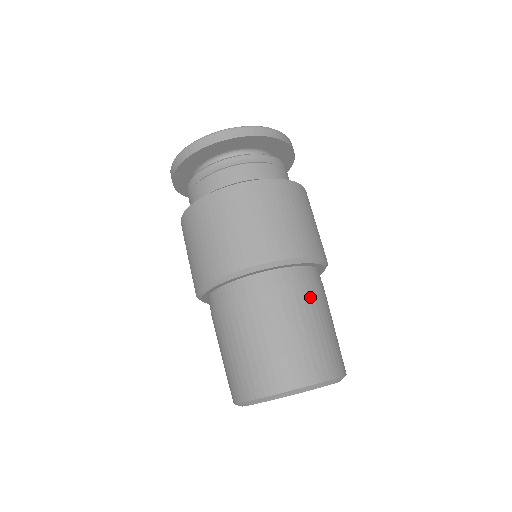
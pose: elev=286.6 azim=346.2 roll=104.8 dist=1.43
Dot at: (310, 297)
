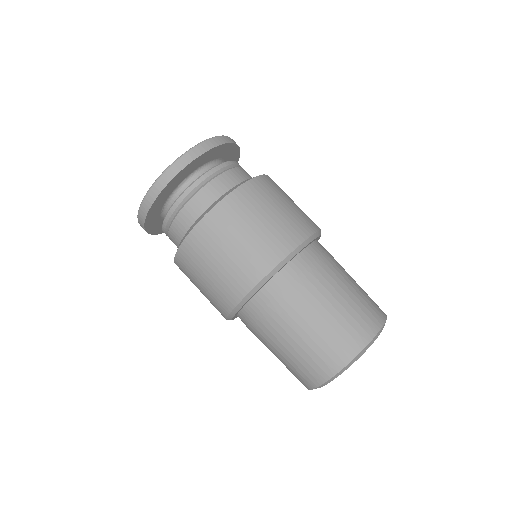
Dot at: (291, 304)
